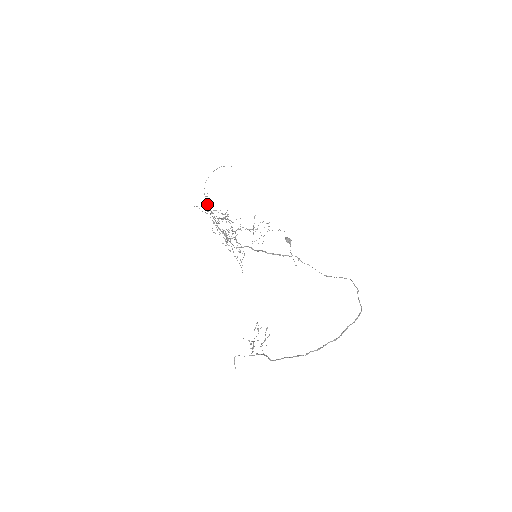
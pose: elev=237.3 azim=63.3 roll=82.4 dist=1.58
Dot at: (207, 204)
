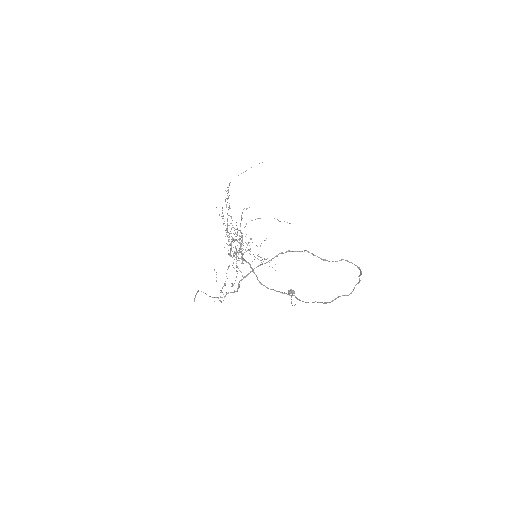
Dot at: (226, 198)
